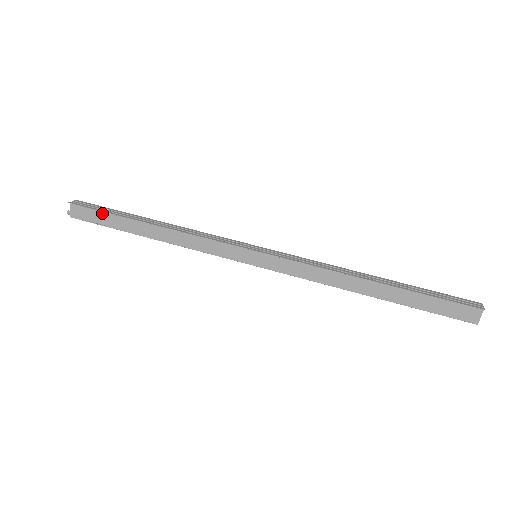
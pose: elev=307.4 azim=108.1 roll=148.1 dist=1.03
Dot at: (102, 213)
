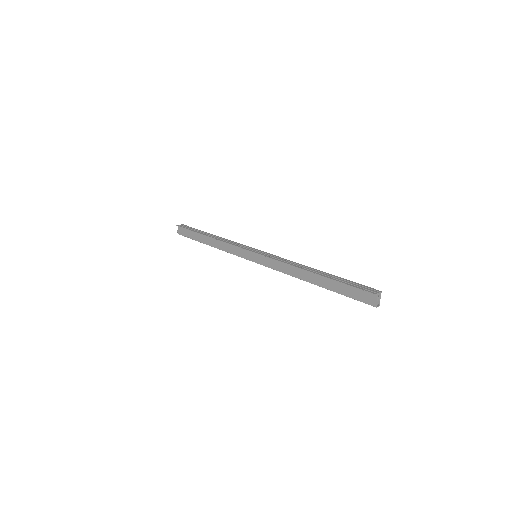
Dot at: (190, 231)
